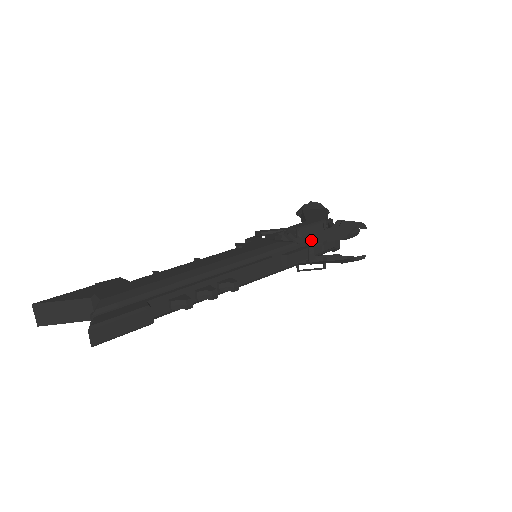
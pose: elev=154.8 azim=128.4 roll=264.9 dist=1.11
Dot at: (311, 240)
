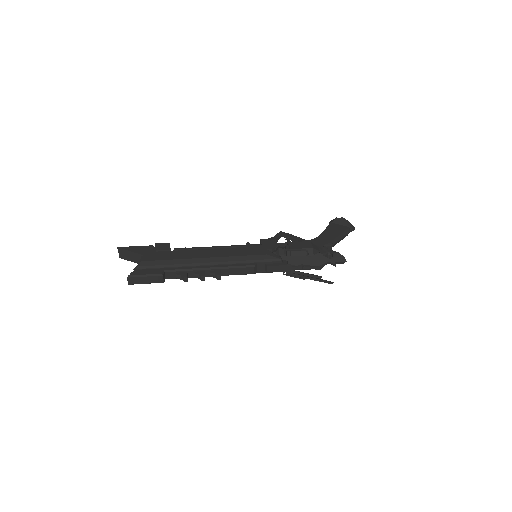
Dot at: (291, 261)
